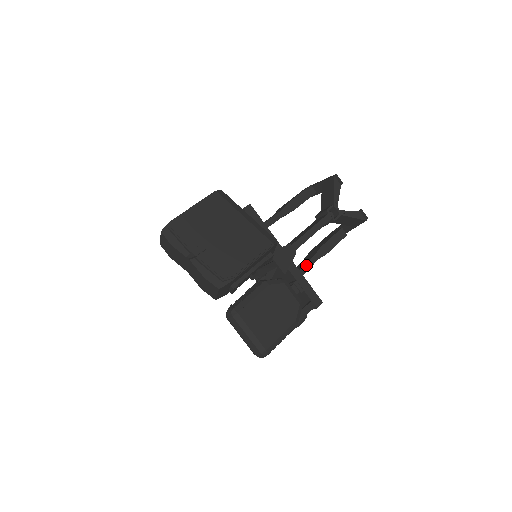
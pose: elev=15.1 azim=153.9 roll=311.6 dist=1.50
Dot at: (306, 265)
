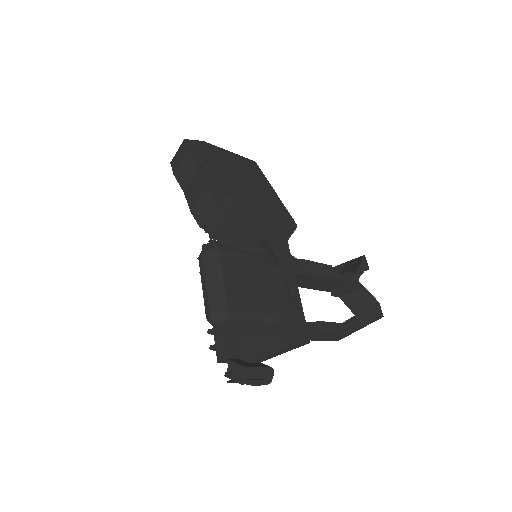
Dot at: occluded
